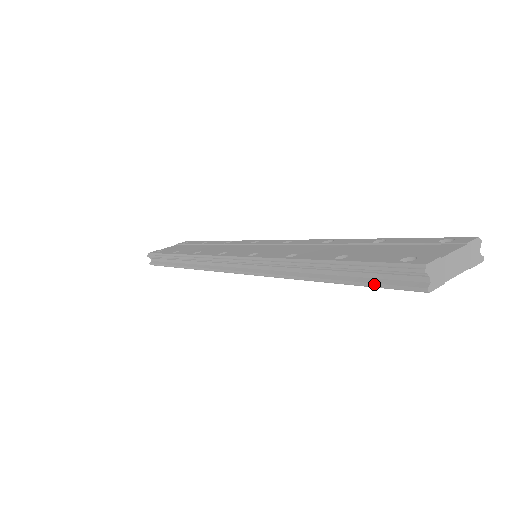
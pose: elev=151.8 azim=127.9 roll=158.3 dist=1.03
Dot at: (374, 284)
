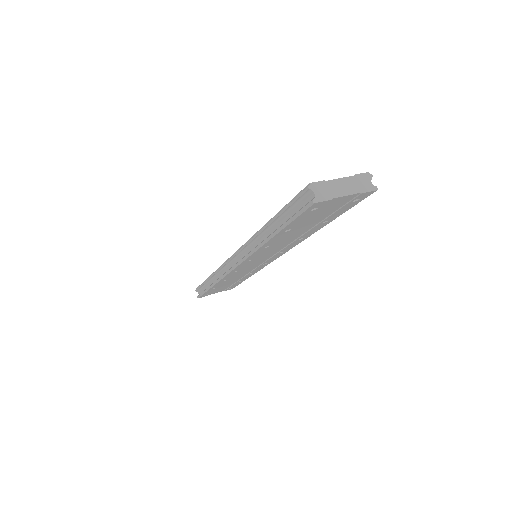
Dot at: (292, 217)
